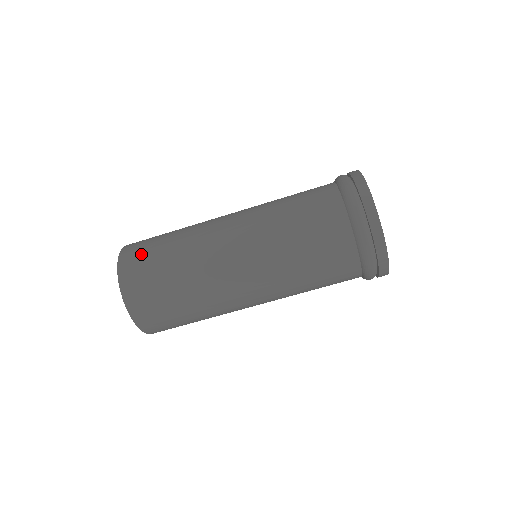
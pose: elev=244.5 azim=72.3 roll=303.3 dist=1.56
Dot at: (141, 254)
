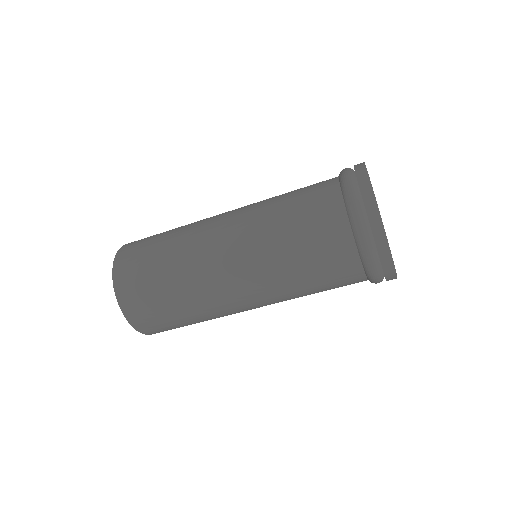
Dot at: (150, 315)
